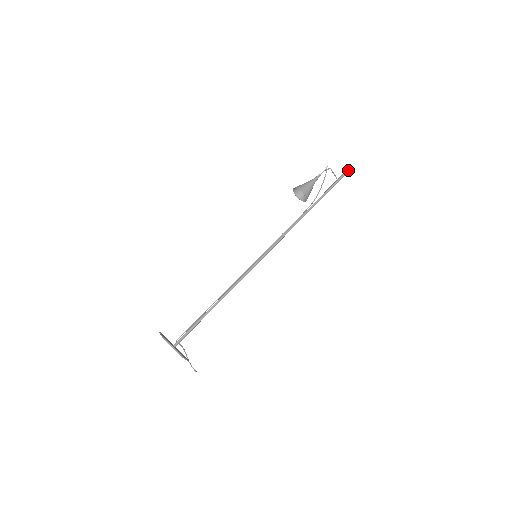
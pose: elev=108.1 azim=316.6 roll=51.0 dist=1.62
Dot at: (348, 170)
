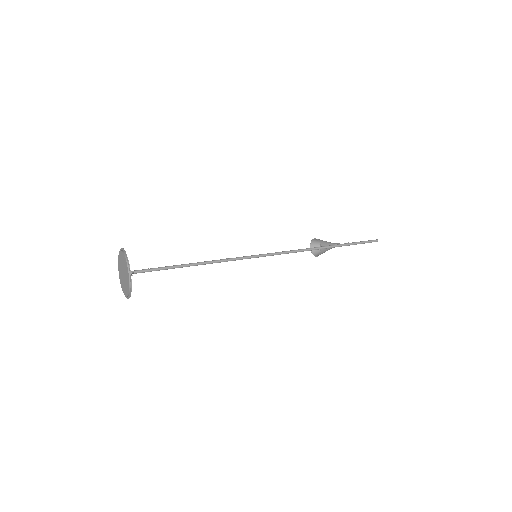
Dot at: (375, 240)
